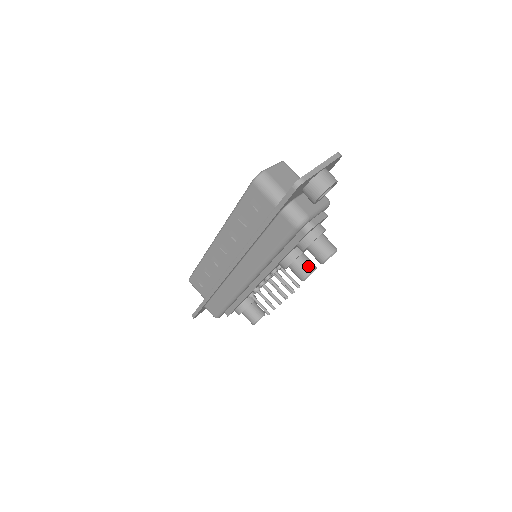
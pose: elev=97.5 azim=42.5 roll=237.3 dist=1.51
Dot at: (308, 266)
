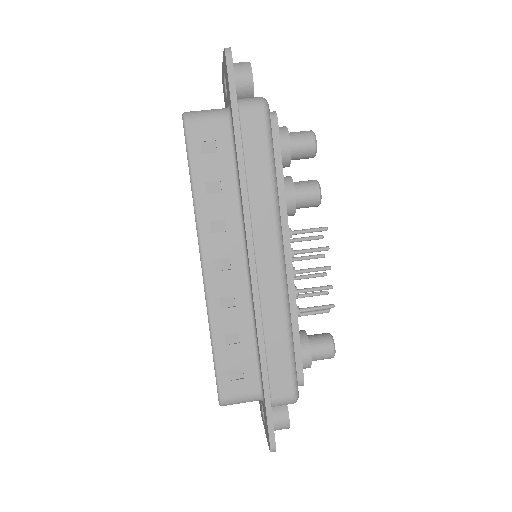
Dot at: (308, 181)
